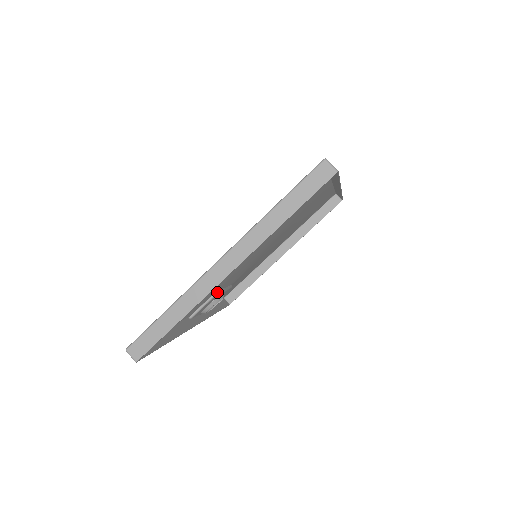
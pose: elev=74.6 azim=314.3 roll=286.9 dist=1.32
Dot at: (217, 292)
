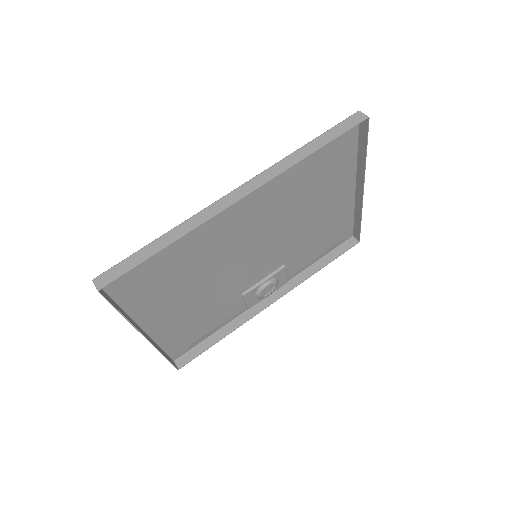
Dot at: (244, 292)
